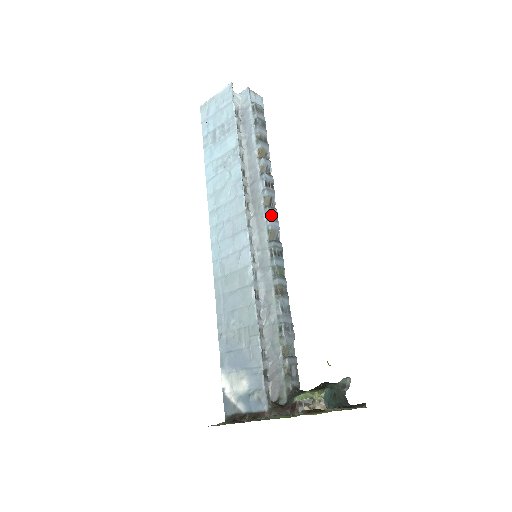
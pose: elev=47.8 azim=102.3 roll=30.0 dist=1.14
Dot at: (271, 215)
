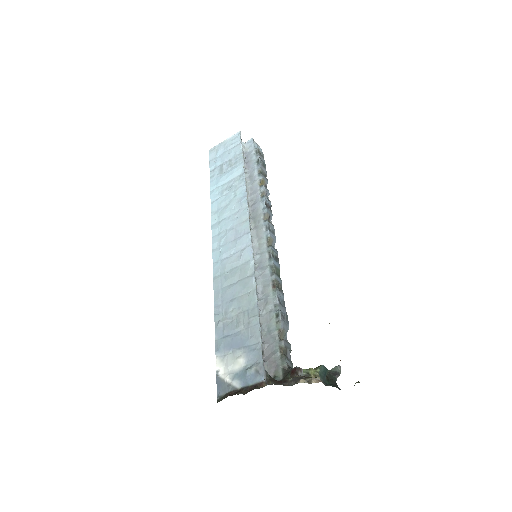
Dot at: (270, 228)
